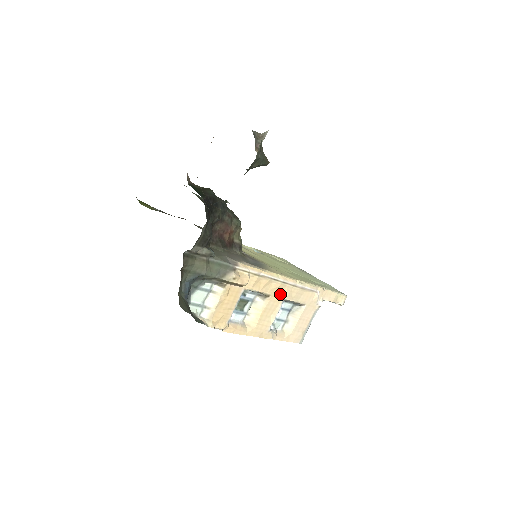
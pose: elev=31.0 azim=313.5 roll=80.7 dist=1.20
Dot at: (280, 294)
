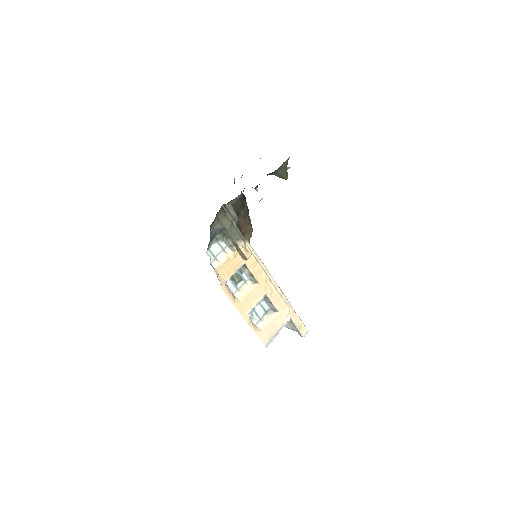
Dot at: (265, 287)
